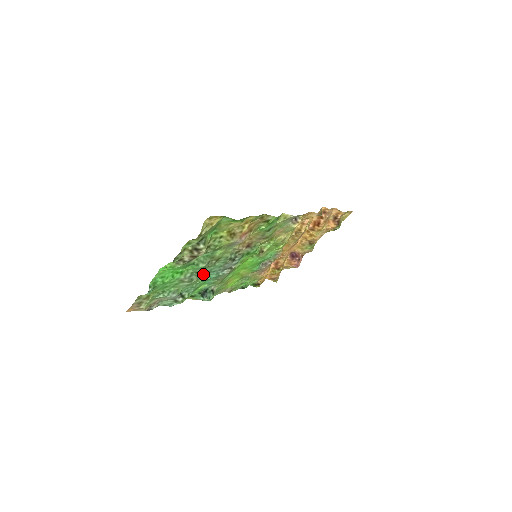
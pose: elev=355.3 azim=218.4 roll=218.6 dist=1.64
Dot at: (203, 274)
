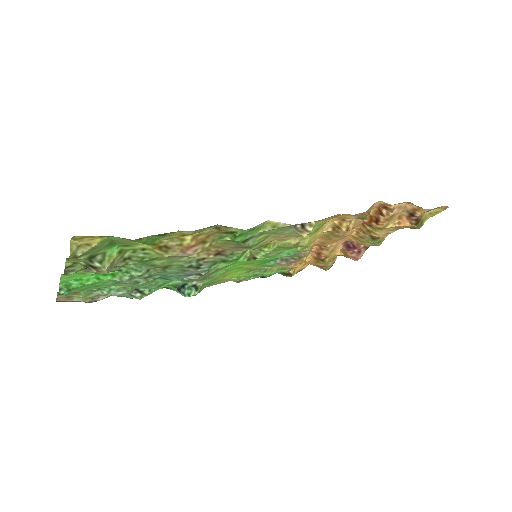
Dot at: (156, 276)
